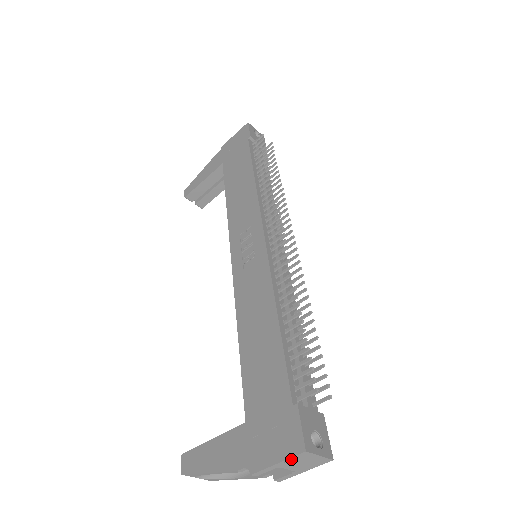
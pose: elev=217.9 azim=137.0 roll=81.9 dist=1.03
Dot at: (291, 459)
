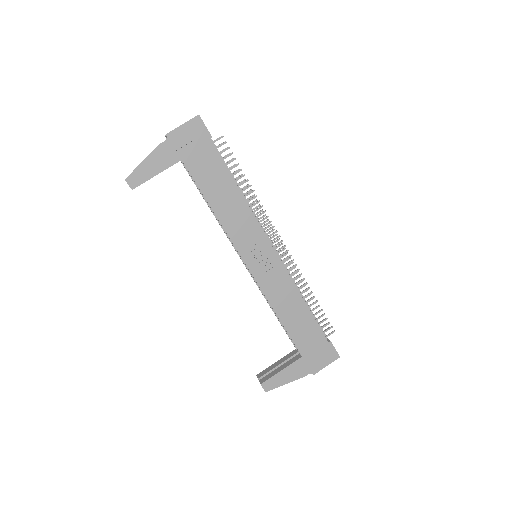
Dot at: occluded
